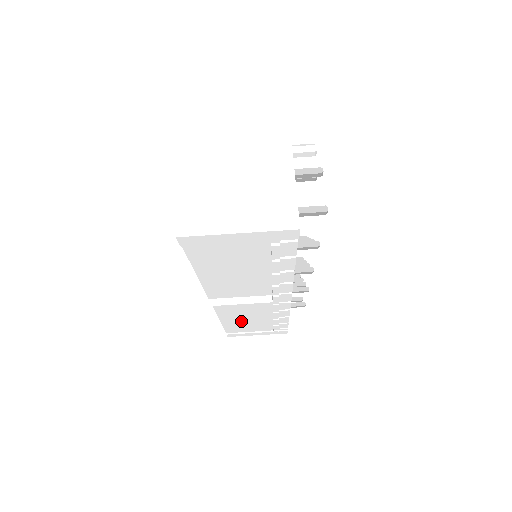
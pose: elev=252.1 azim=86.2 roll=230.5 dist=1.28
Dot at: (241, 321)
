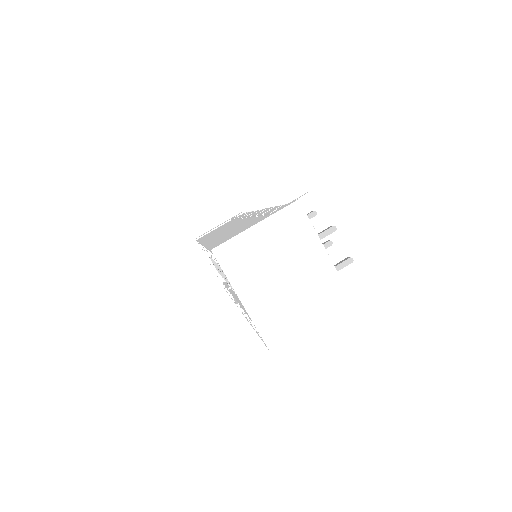
Dot at: occluded
